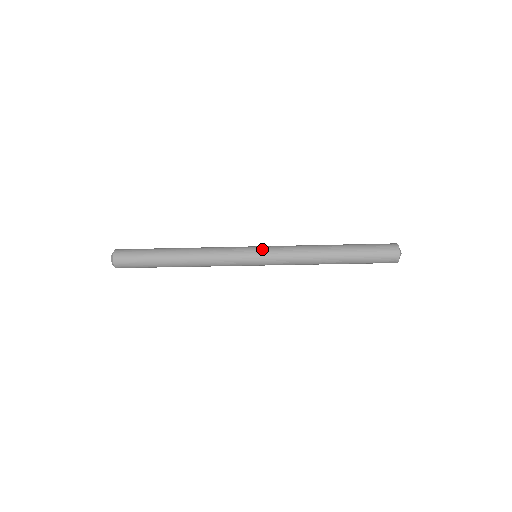
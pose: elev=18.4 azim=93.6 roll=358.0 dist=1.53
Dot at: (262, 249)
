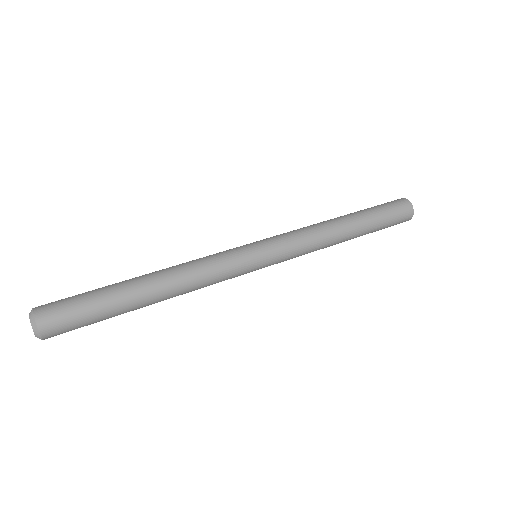
Dot at: (271, 259)
